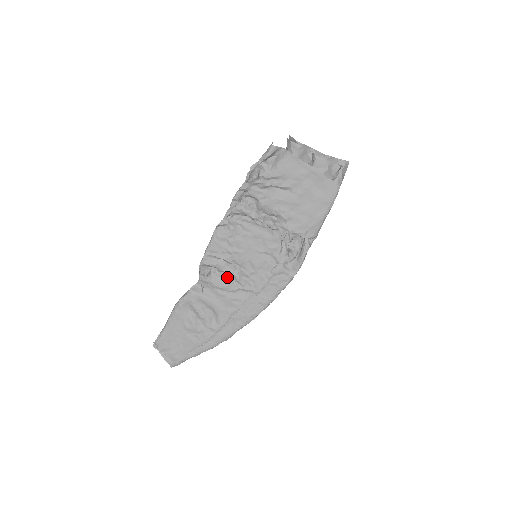
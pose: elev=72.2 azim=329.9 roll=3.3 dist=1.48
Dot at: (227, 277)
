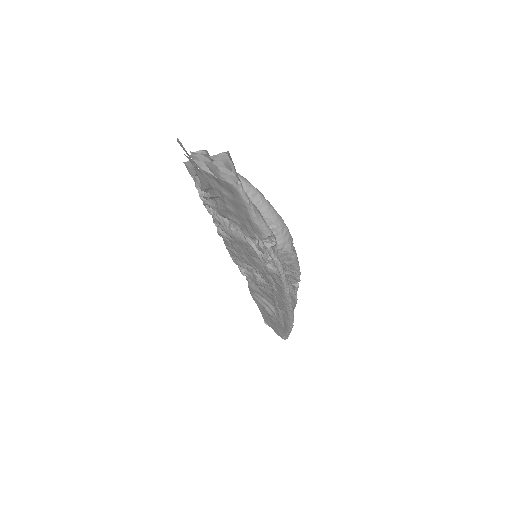
Dot at: occluded
